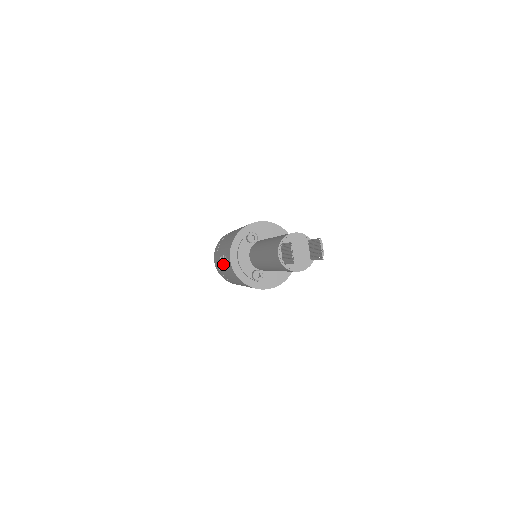
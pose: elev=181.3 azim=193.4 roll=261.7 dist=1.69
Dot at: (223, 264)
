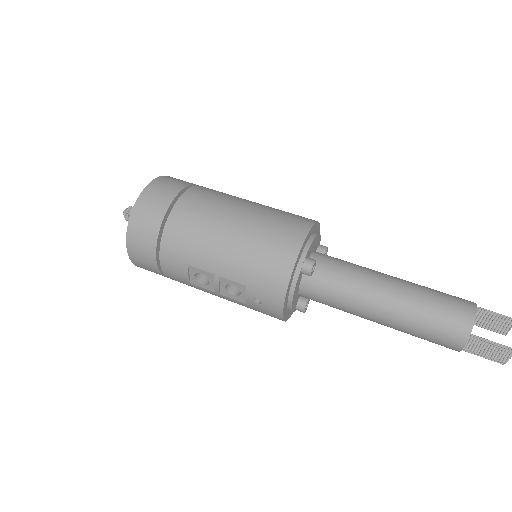
Dot at: (215, 289)
